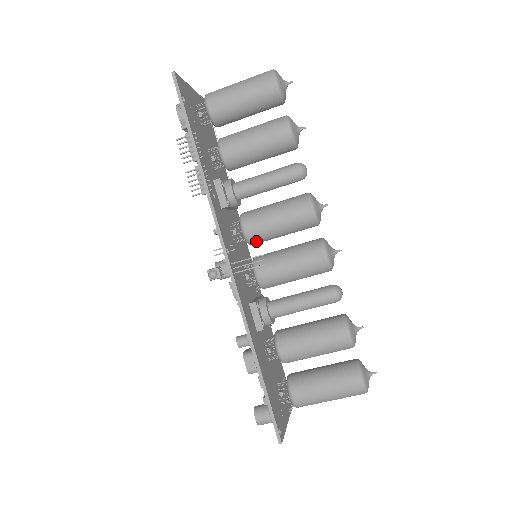
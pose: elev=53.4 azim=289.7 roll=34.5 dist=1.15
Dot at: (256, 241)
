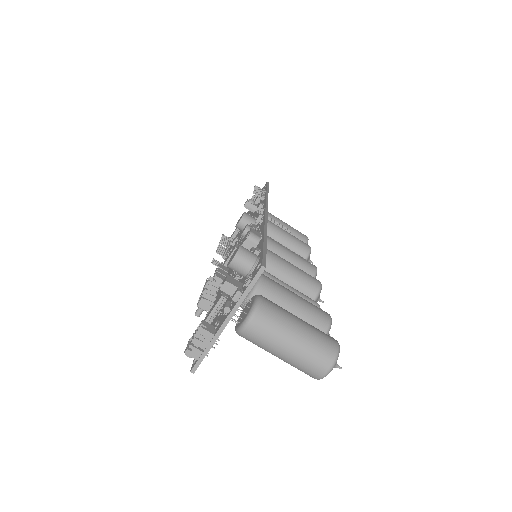
Dot at: occluded
